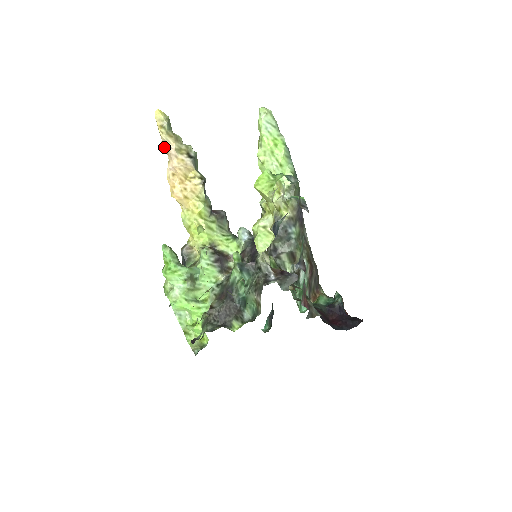
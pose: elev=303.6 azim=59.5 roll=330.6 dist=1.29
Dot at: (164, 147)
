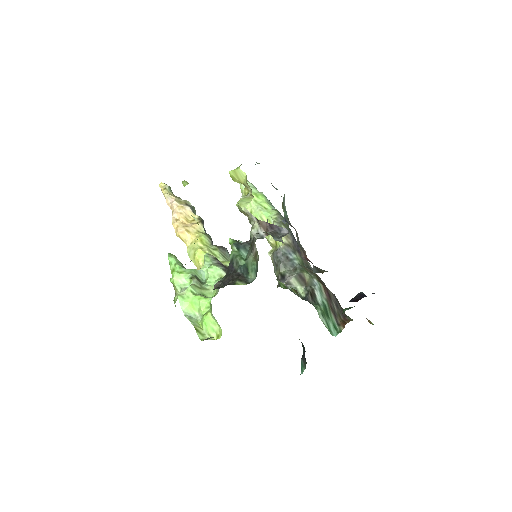
Dot at: (168, 204)
